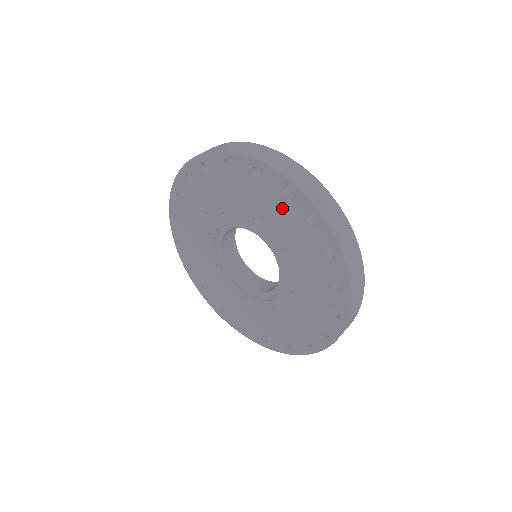
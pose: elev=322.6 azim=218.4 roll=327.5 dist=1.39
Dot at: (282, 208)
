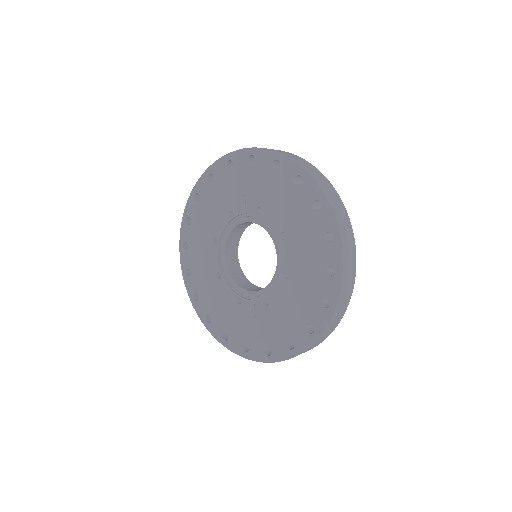
Dot at: (315, 245)
